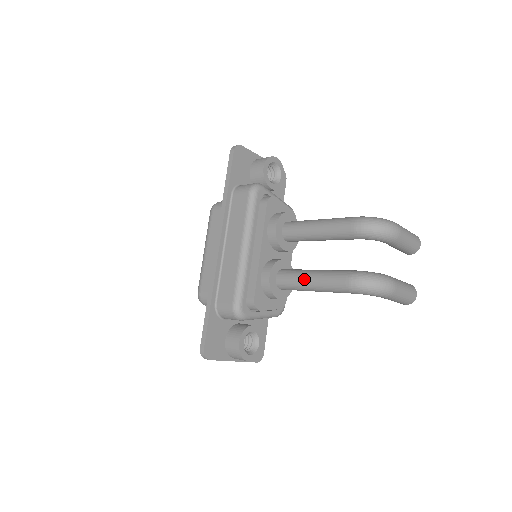
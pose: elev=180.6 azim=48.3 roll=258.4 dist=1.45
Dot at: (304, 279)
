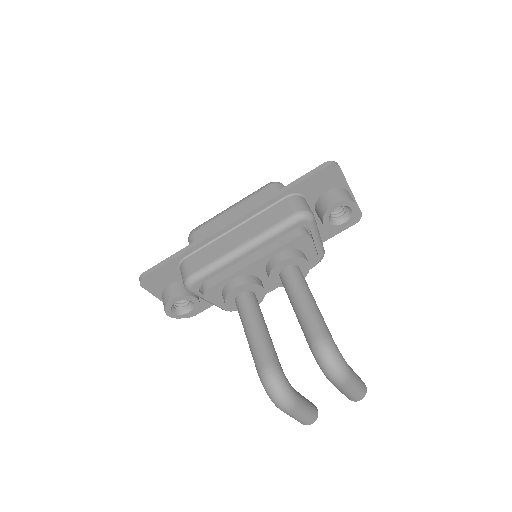
Dot at: (249, 322)
